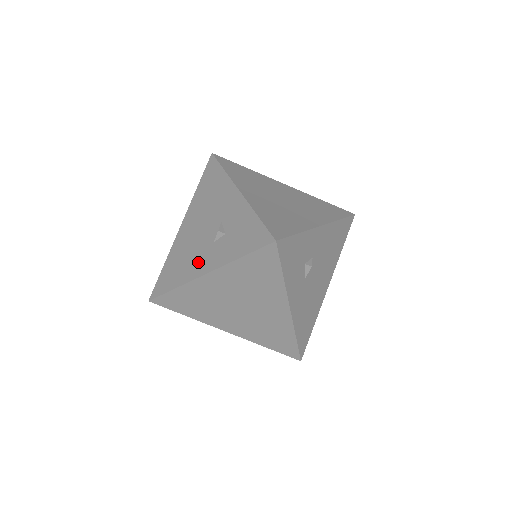
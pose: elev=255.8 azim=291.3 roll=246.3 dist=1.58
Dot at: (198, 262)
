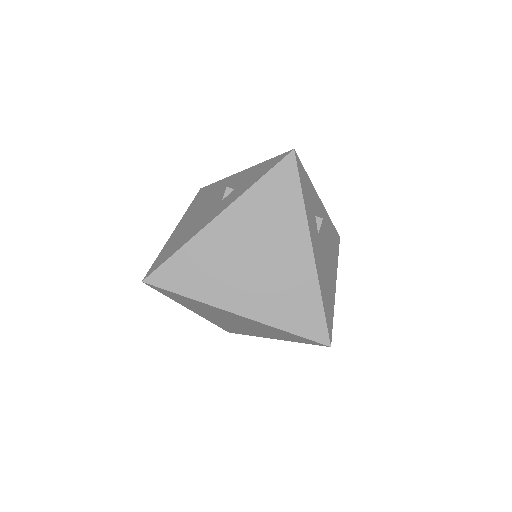
Dot at: (206, 219)
